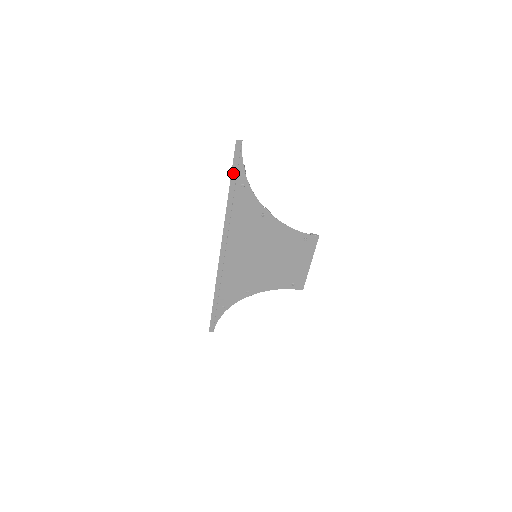
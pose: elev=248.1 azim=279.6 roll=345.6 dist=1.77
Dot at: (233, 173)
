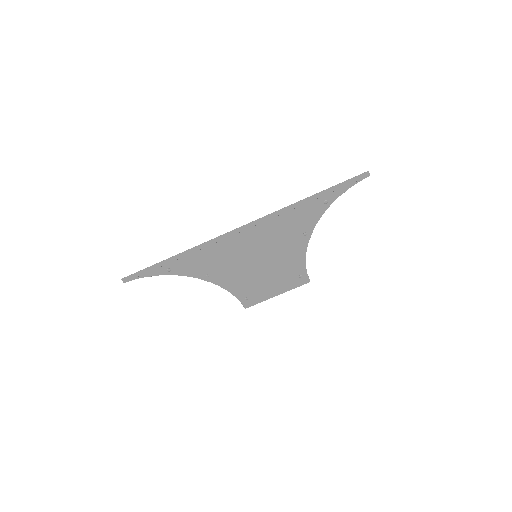
Dot at: (334, 187)
